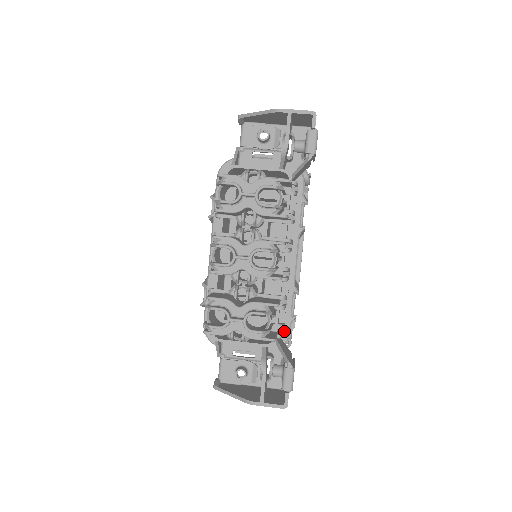
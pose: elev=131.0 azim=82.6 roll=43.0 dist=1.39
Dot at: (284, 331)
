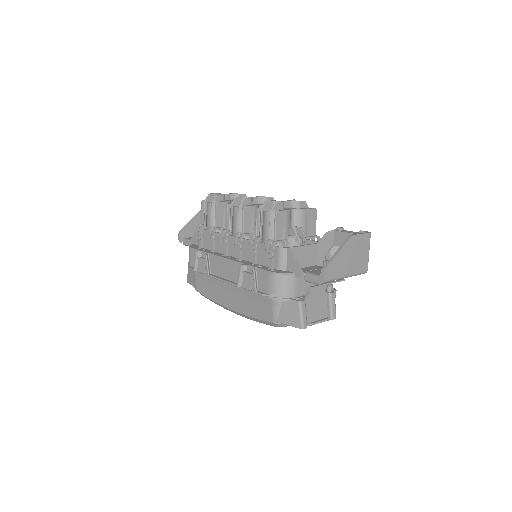
Dot at: occluded
